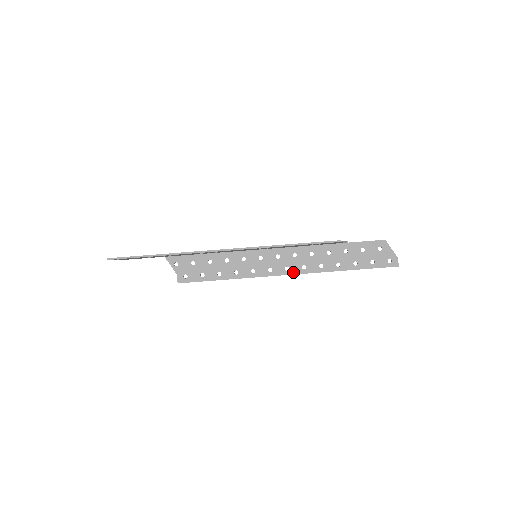
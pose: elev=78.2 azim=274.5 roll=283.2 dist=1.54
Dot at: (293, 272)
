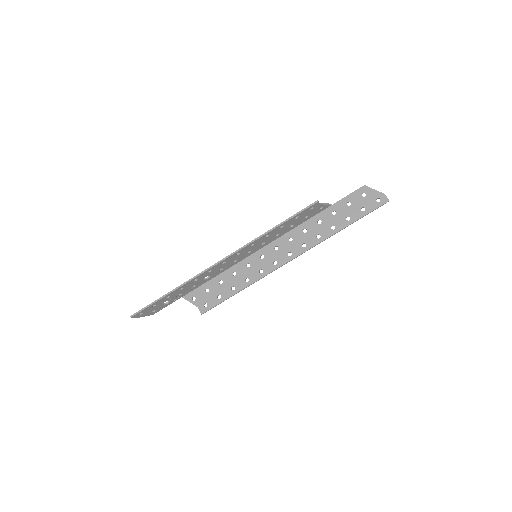
Dot at: (296, 254)
